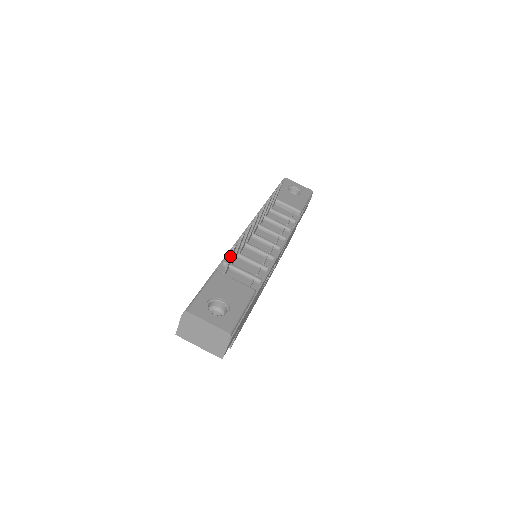
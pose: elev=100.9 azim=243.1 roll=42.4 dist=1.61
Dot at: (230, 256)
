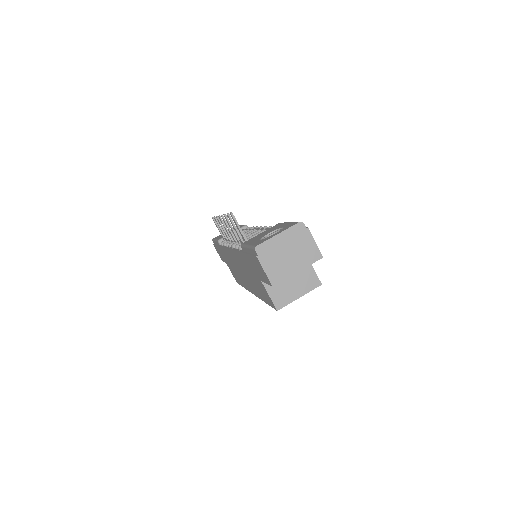
Dot at: (237, 224)
